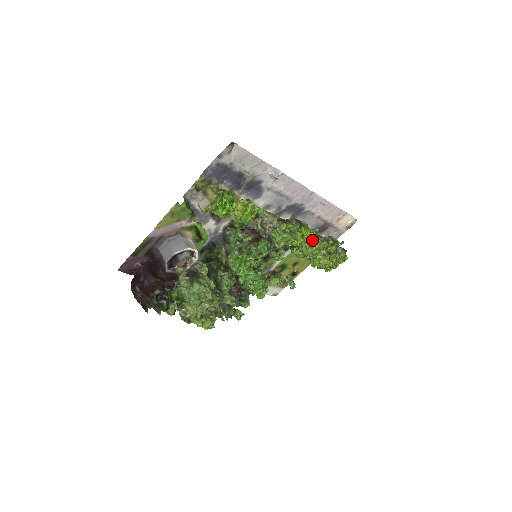
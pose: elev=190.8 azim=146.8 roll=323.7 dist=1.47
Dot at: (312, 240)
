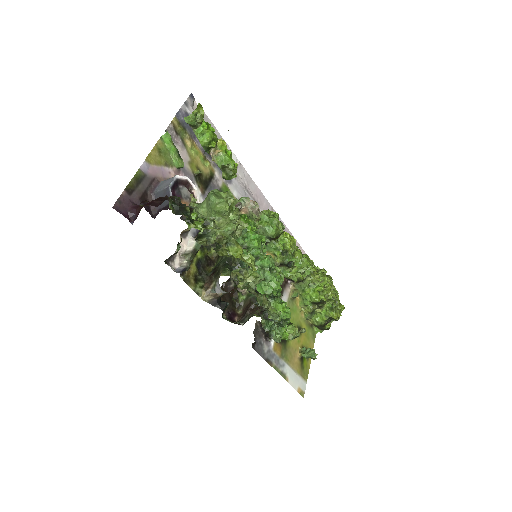
Dot at: (299, 250)
